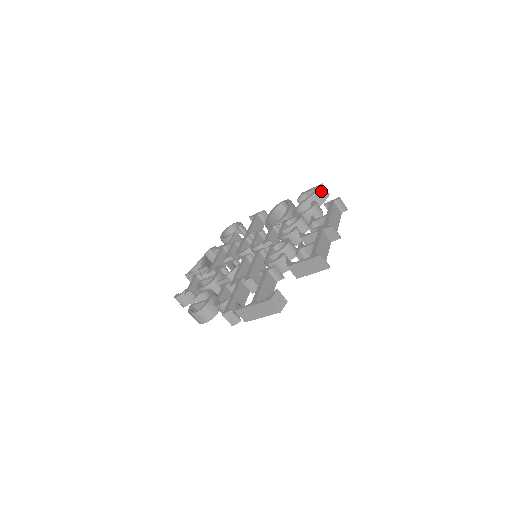
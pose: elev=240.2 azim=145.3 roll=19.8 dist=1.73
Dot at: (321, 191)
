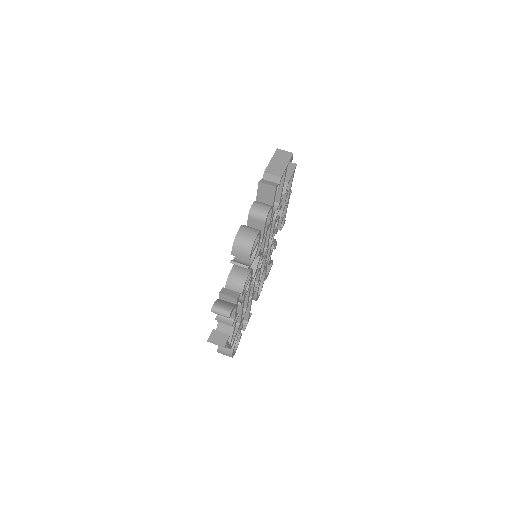
Dot at: occluded
